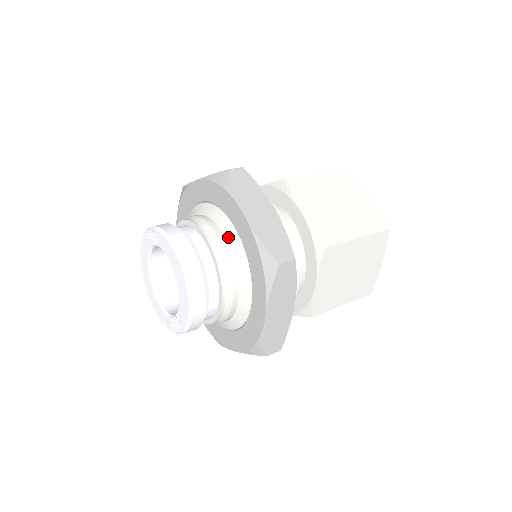
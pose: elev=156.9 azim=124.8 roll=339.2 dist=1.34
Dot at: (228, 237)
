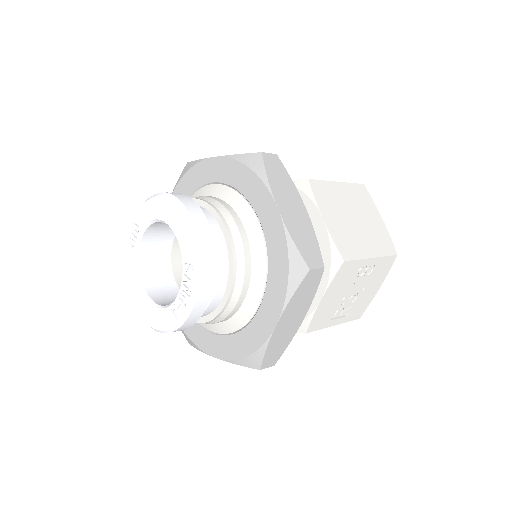
Dot at: (209, 193)
